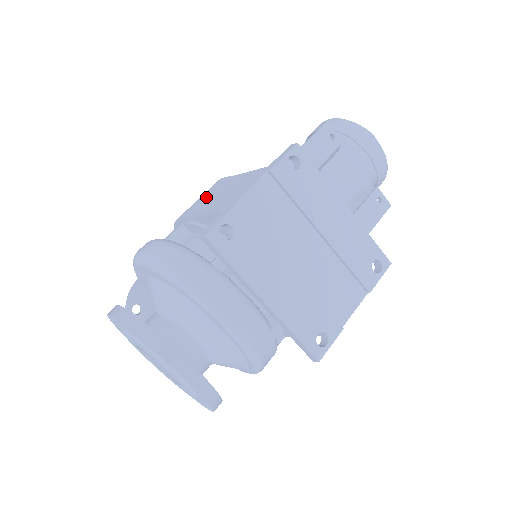
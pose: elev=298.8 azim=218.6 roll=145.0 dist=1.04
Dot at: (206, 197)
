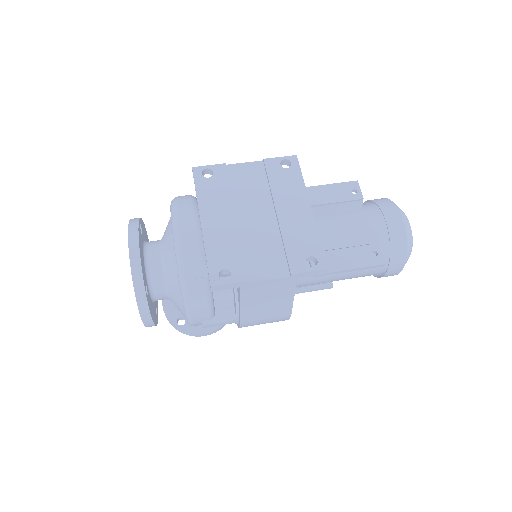
Dot at: occluded
